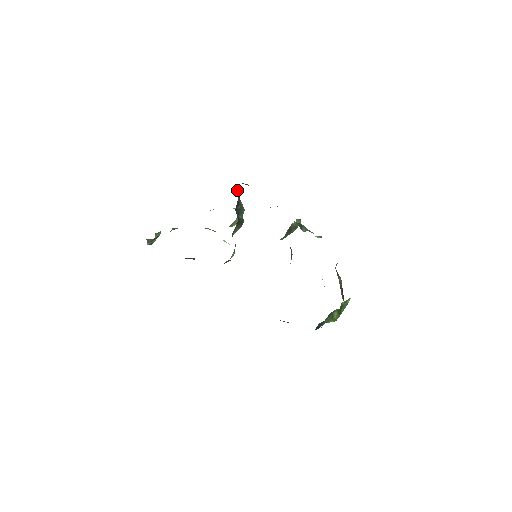
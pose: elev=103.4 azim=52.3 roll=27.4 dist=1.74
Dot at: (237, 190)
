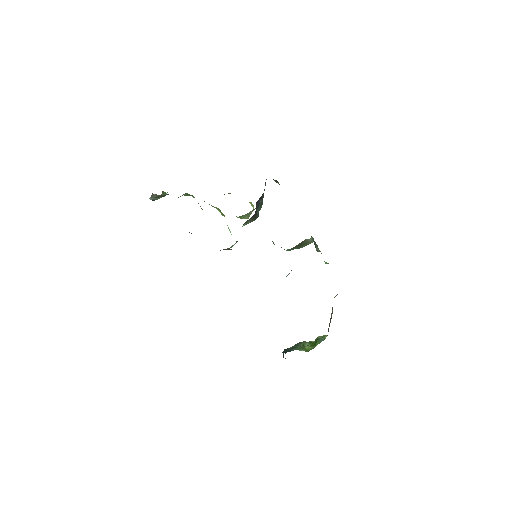
Dot at: (265, 184)
